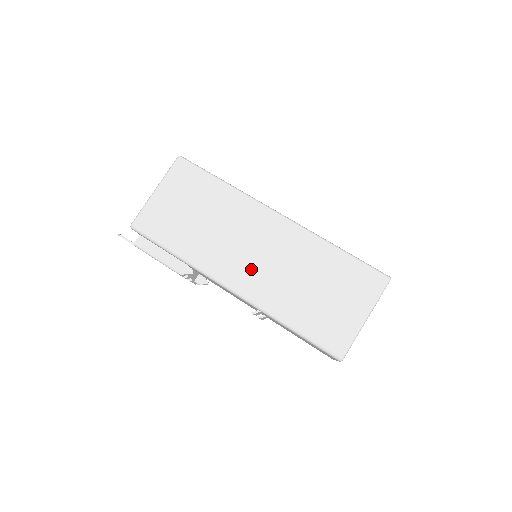
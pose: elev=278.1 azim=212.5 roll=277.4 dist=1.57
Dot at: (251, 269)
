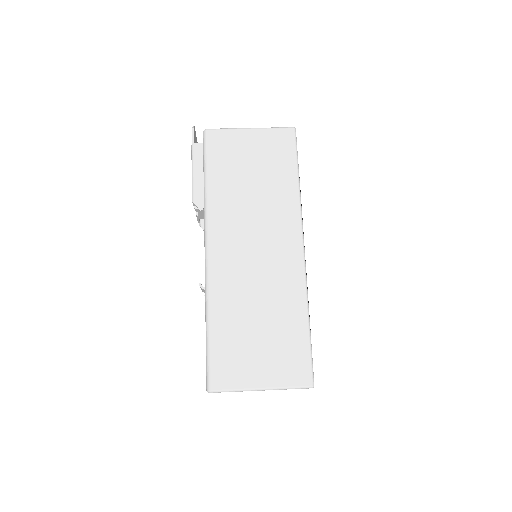
Dot at: (237, 257)
